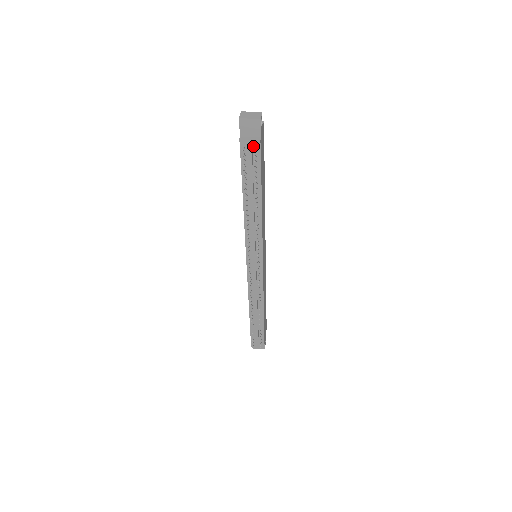
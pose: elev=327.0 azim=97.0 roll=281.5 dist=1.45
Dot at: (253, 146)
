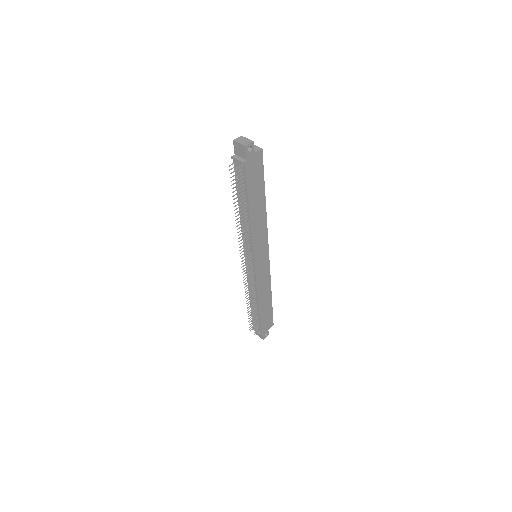
Dot at: (241, 165)
